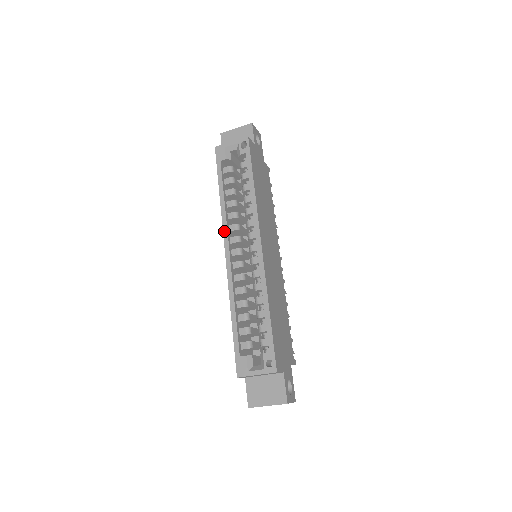
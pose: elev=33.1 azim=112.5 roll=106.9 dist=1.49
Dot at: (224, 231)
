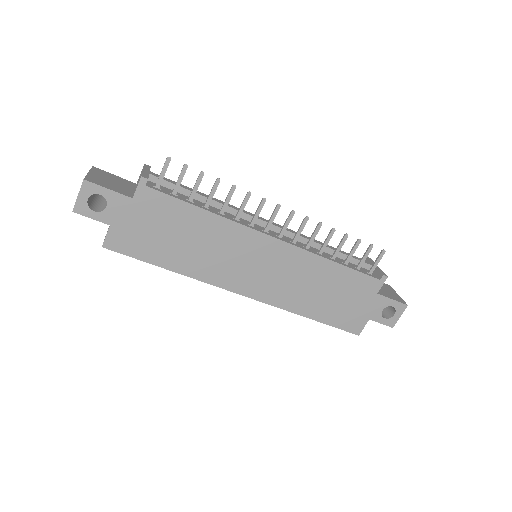
Dot at: occluded
